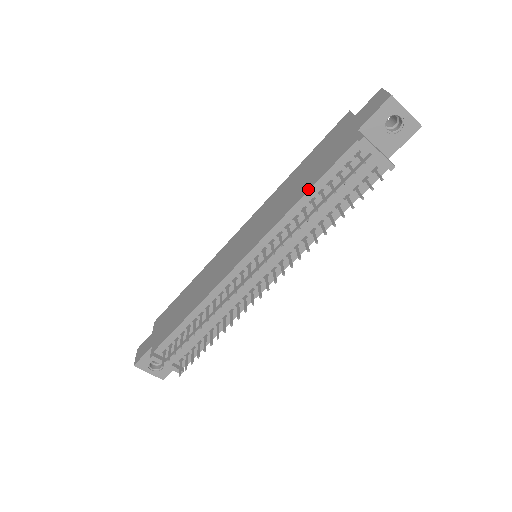
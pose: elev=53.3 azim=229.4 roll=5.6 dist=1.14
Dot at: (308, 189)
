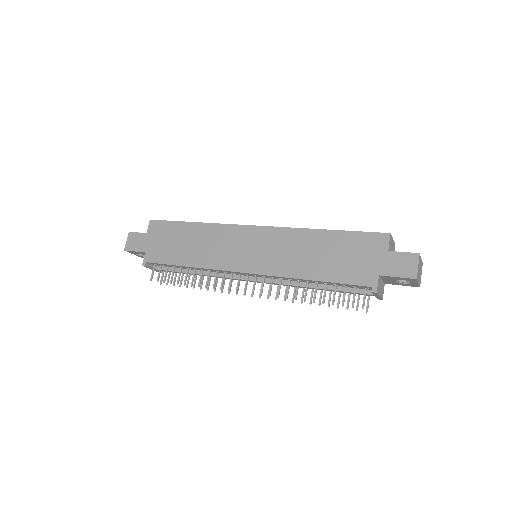
Dot at: (319, 279)
